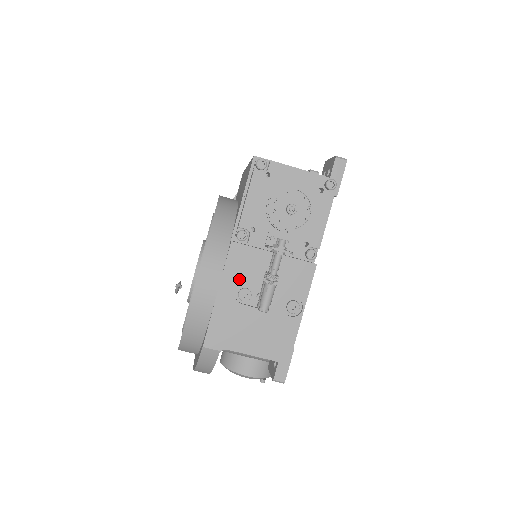
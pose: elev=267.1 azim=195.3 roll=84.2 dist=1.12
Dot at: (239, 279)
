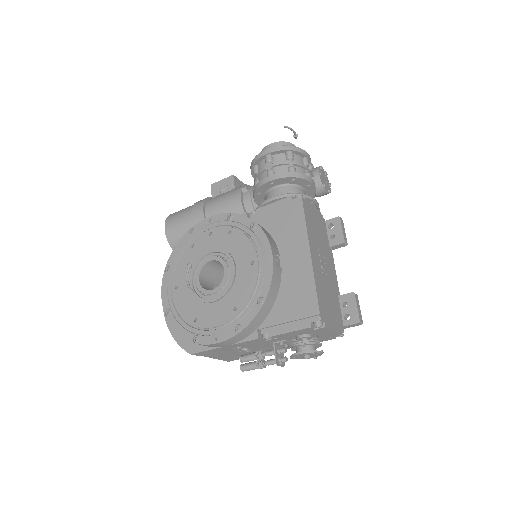
Dot at: (243, 346)
